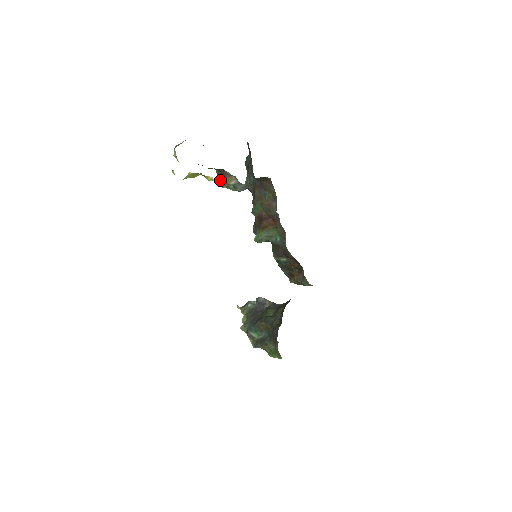
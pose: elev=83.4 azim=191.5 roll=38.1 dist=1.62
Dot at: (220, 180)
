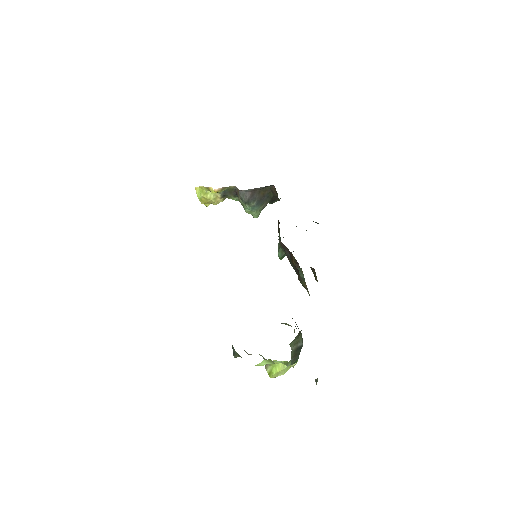
Dot at: occluded
